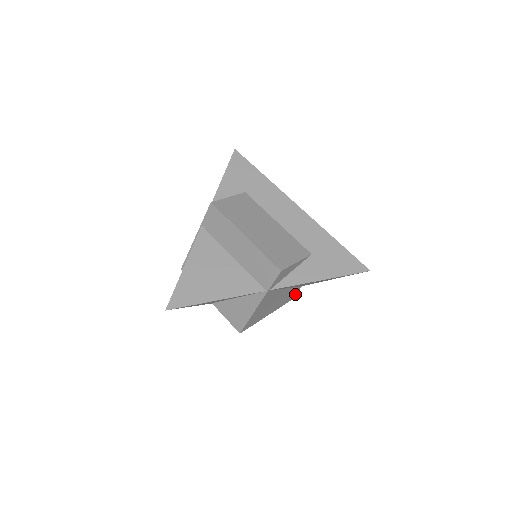
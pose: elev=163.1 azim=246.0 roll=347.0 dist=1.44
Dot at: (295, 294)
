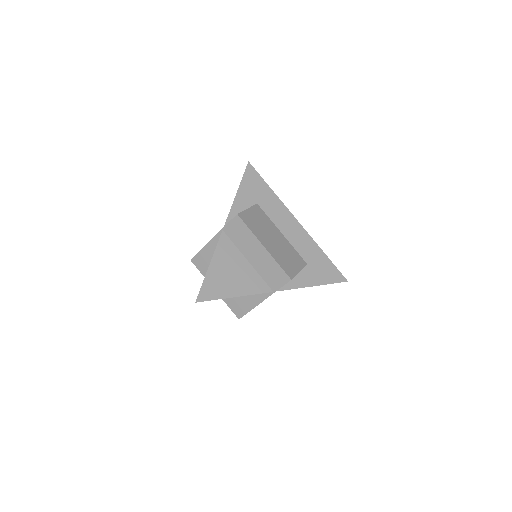
Dot at: occluded
